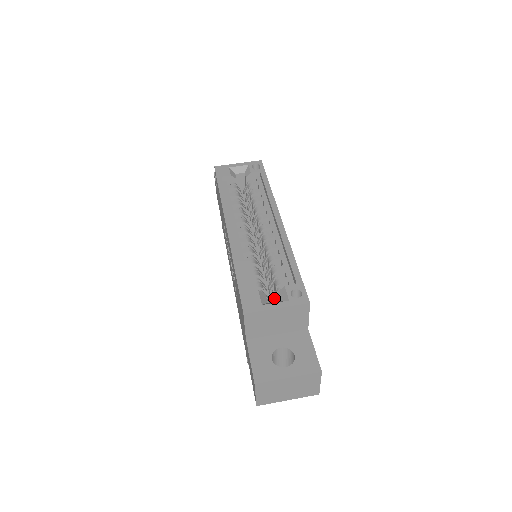
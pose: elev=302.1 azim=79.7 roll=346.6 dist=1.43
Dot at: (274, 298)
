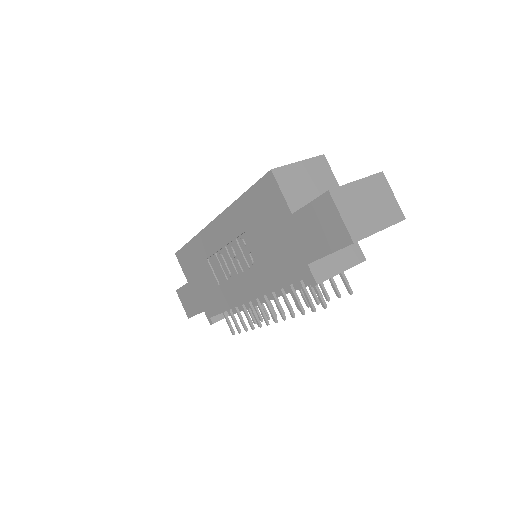
Dot at: occluded
